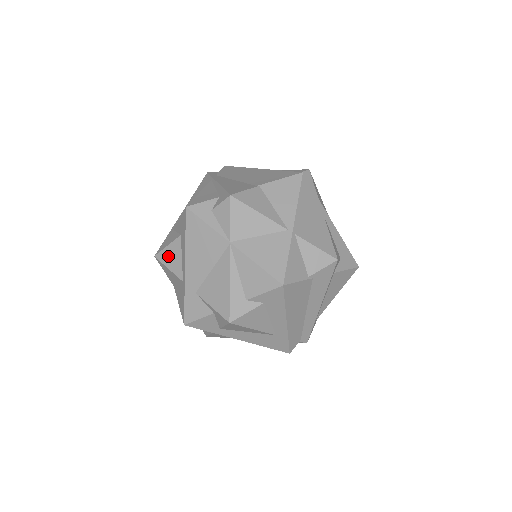
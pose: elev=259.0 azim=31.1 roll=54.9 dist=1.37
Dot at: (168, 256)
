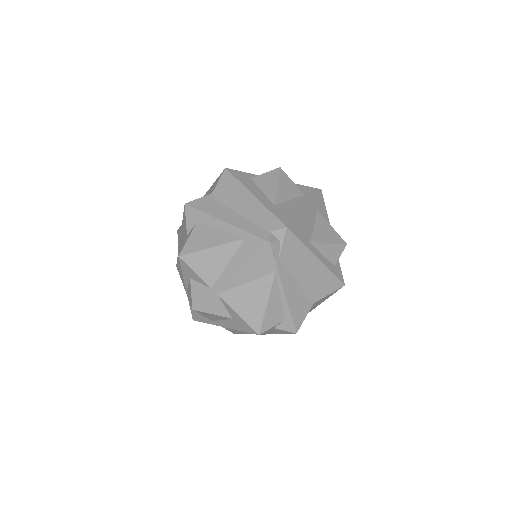
Dot at: (209, 315)
